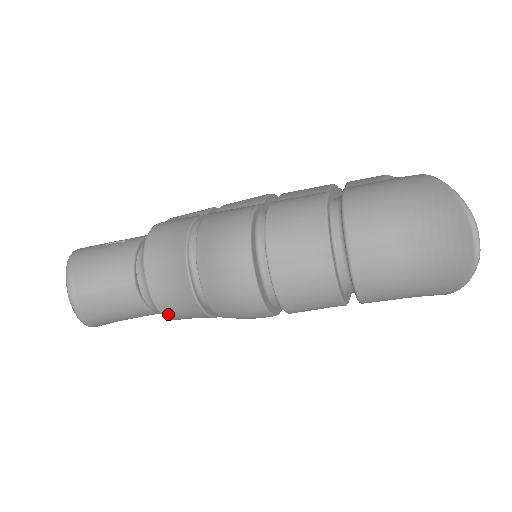
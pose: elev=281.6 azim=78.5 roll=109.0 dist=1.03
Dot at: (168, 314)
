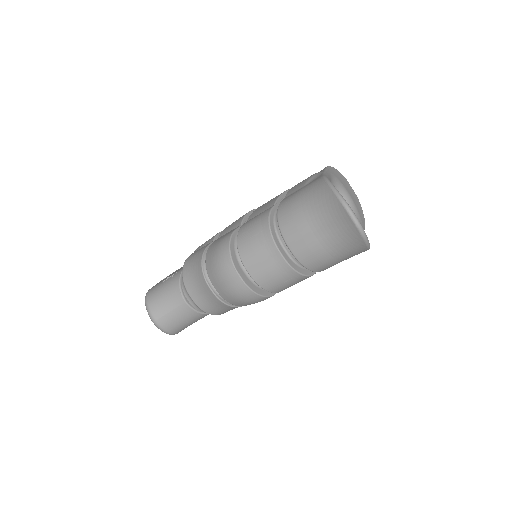
Dot at: (214, 313)
